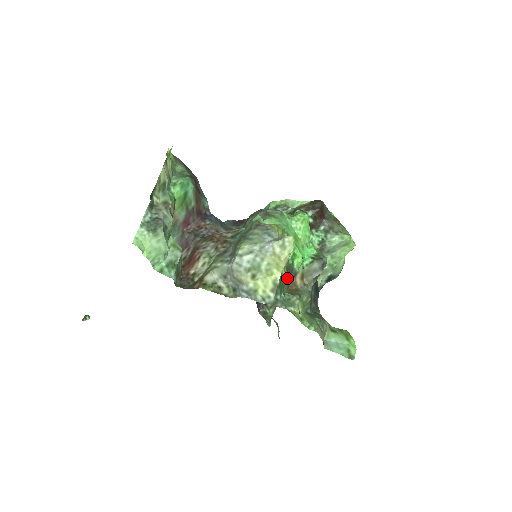
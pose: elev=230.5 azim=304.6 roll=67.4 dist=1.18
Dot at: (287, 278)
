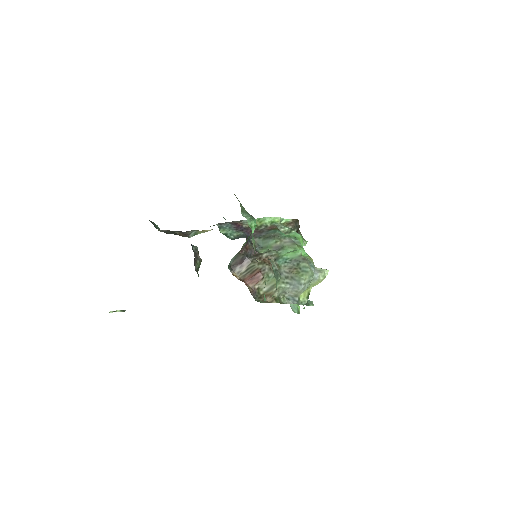
Dot at: occluded
